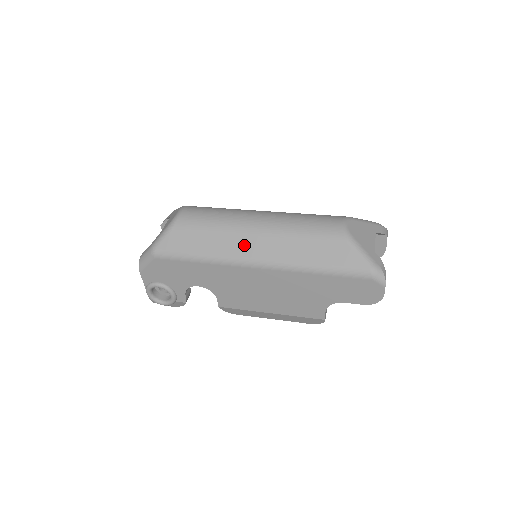
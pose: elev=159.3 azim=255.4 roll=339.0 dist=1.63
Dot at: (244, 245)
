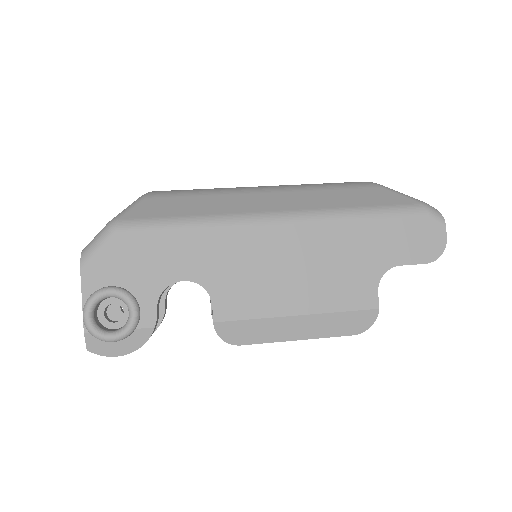
Dot at: (254, 202)
